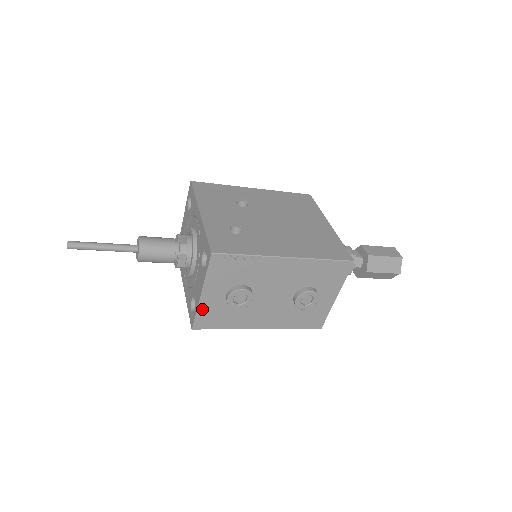
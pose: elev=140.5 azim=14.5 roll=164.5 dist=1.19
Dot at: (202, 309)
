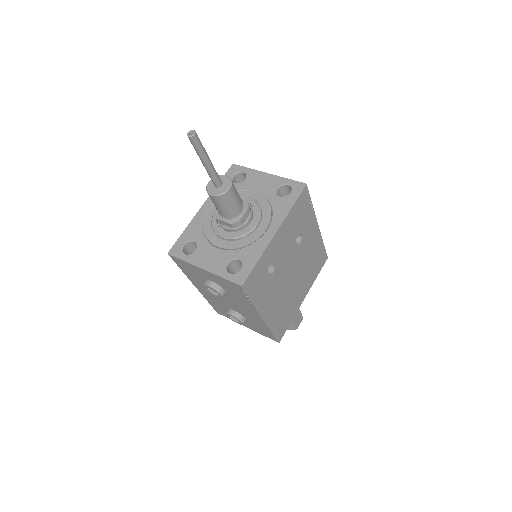
Dot at: (190, 265)
